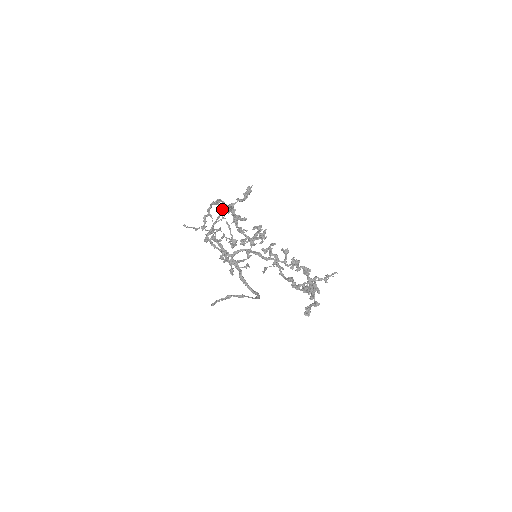
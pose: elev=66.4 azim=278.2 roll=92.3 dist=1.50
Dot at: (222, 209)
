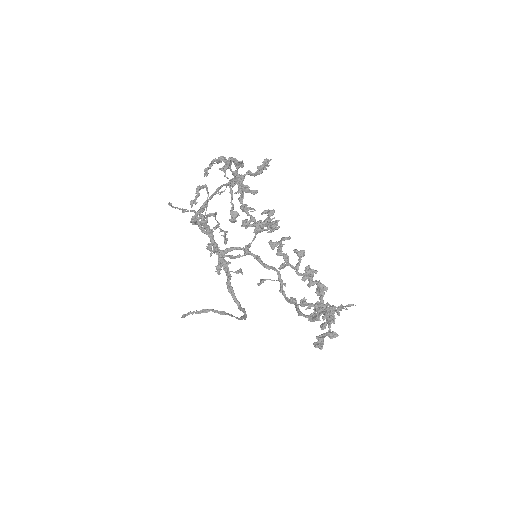
Dot at: (227, 164)
